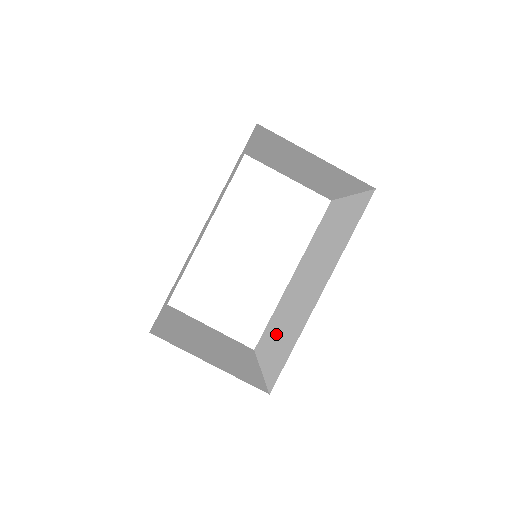
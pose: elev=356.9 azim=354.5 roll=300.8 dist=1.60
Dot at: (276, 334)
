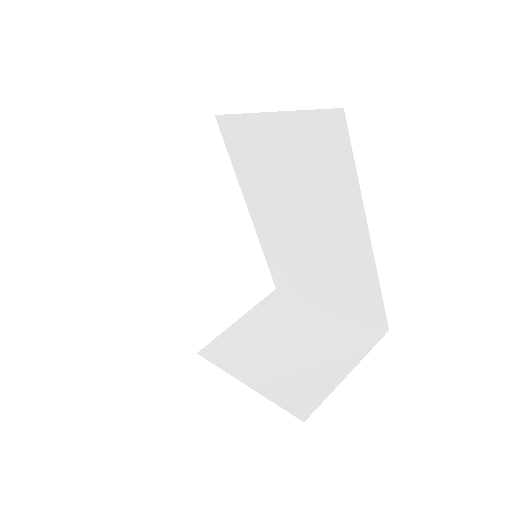
Dot at: (311, 276)
